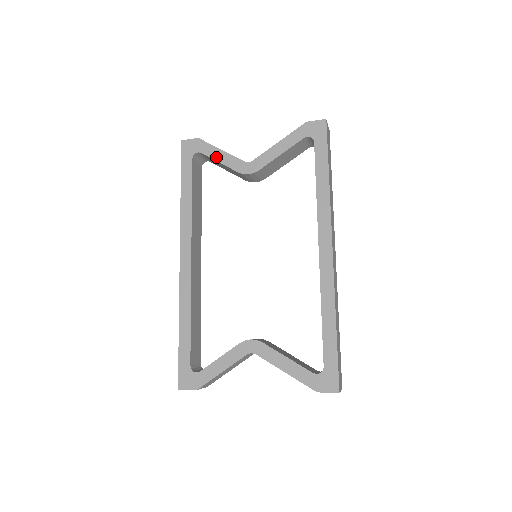
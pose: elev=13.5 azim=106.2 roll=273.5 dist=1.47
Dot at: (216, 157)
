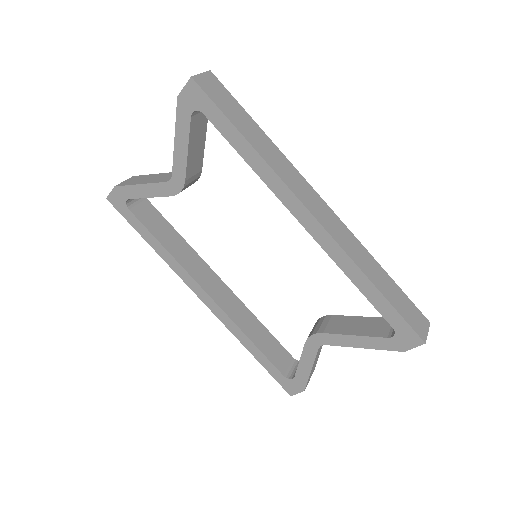
Dot at: (143, 194)
